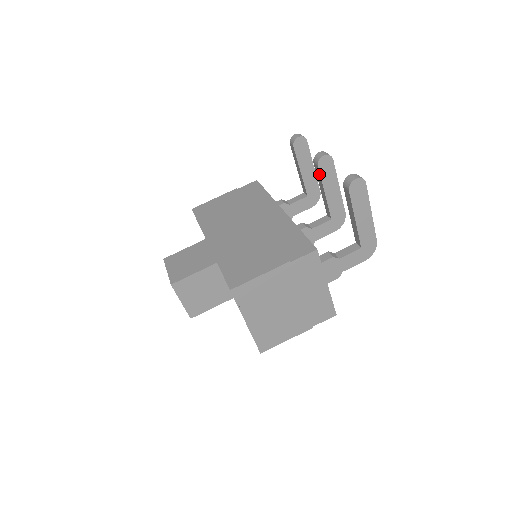
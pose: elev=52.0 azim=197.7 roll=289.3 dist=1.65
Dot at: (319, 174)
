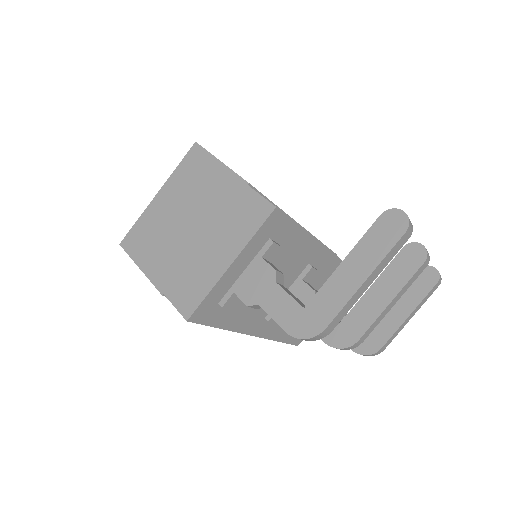
Dot at: (394, 259)
